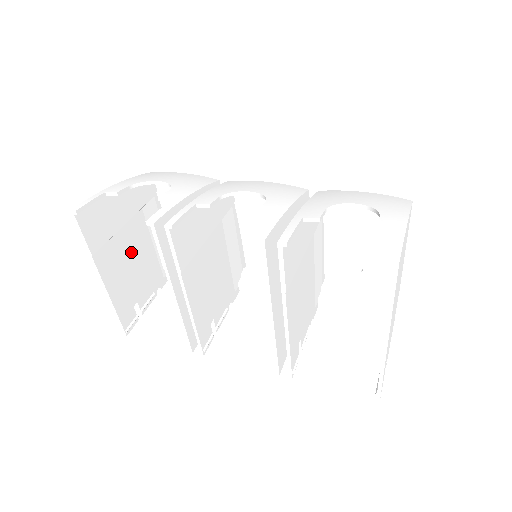
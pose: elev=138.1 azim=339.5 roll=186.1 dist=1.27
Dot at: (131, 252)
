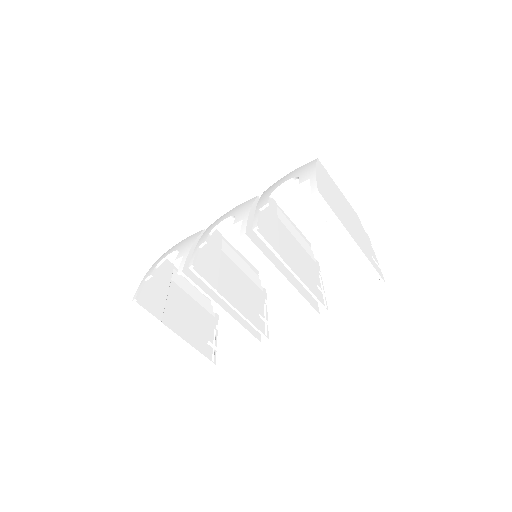
Dot at: (183, 310)
